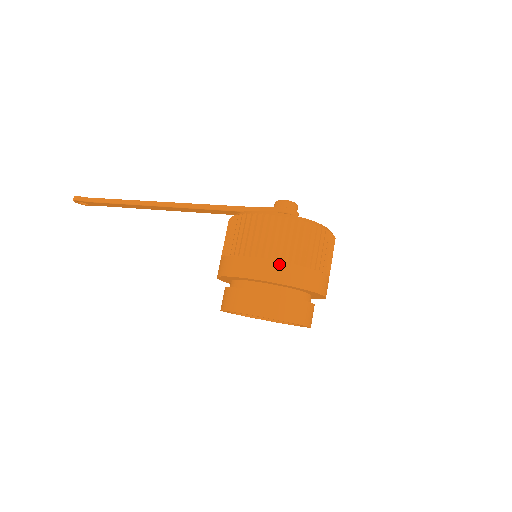
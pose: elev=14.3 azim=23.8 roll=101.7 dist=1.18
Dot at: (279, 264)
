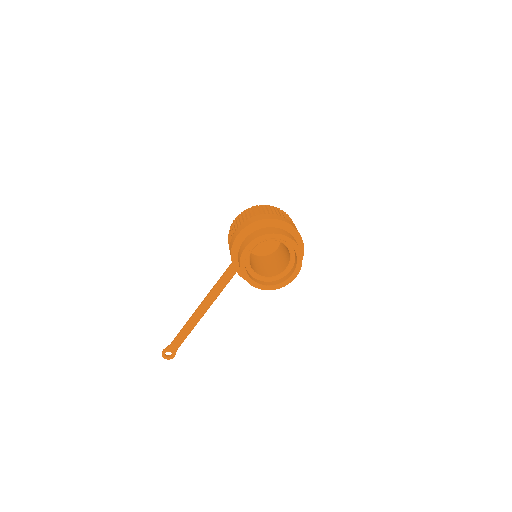
Dot at: (249, 219)
